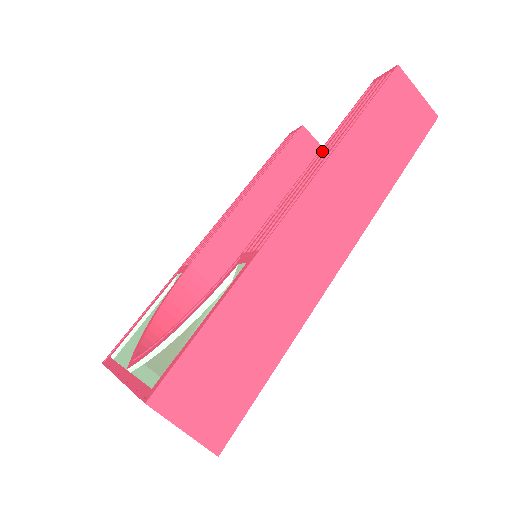
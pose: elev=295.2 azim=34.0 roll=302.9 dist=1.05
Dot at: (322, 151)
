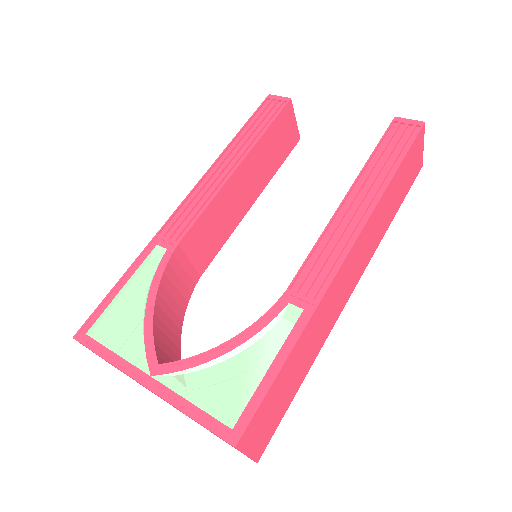
Dot at: (356, 192)
